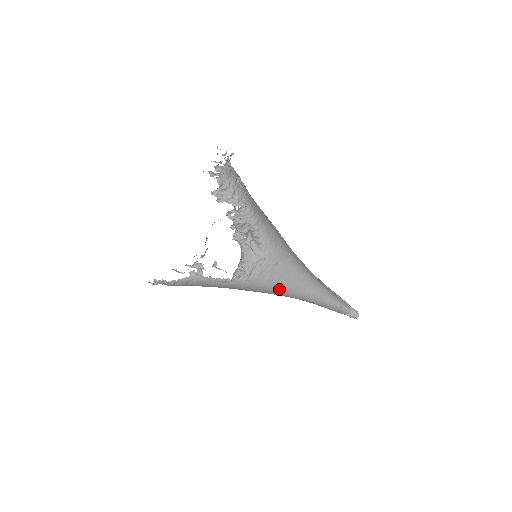
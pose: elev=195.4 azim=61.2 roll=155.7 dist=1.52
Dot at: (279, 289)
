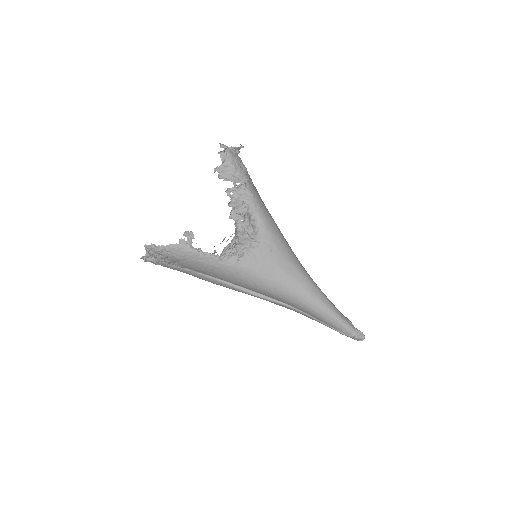
Dot at: (272, 283)
